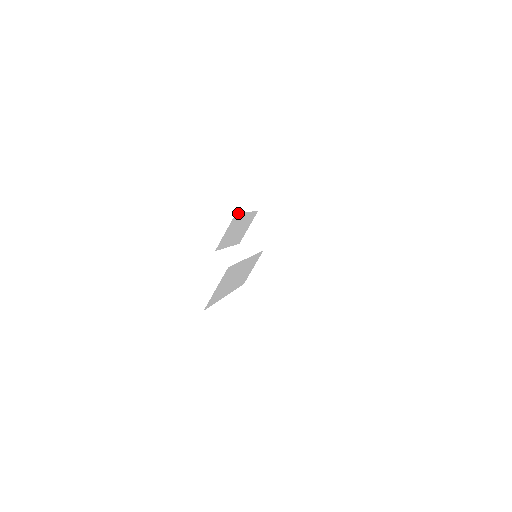
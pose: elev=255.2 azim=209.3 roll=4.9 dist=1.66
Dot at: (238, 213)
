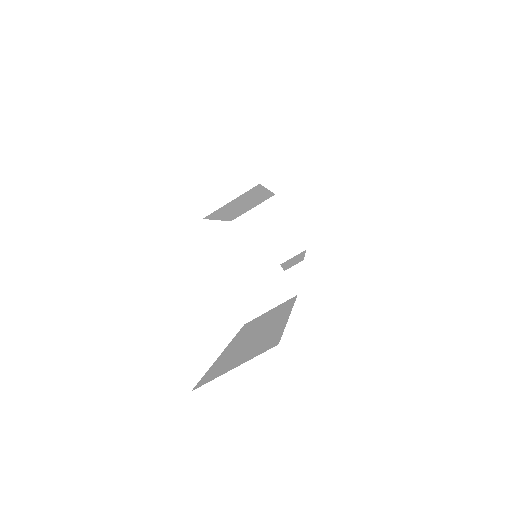
Dot at: (260, 185)
